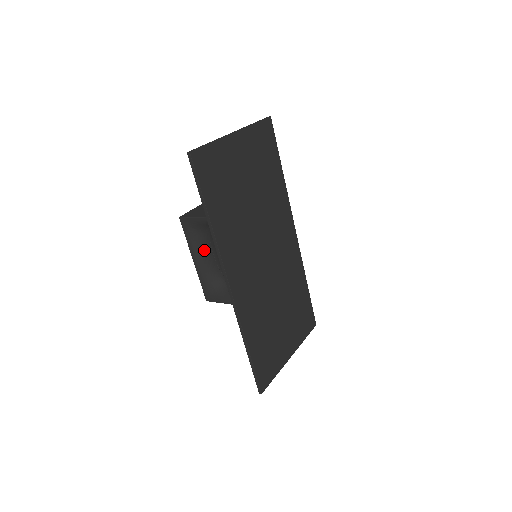
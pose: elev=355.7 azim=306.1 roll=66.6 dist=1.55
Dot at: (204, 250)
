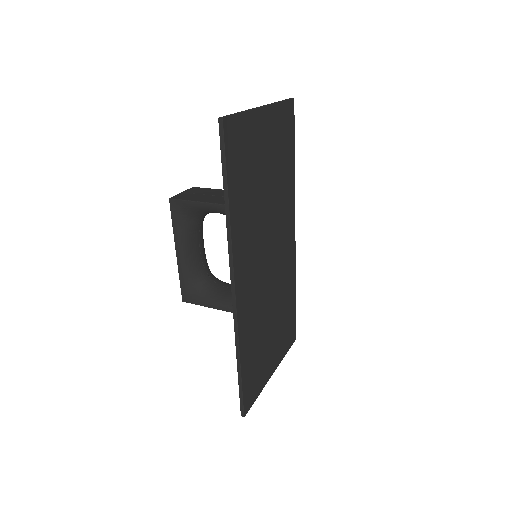
Dot at: (191, 241)
